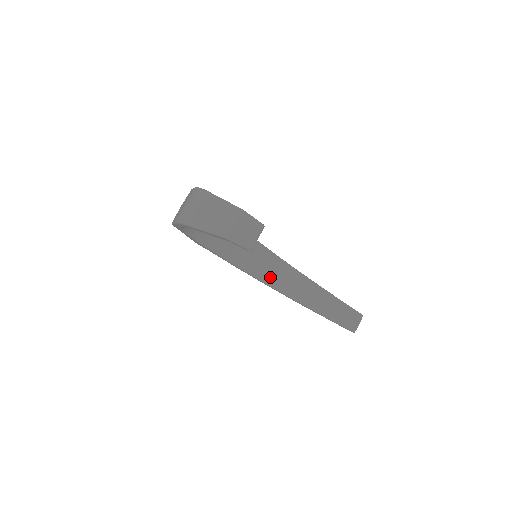
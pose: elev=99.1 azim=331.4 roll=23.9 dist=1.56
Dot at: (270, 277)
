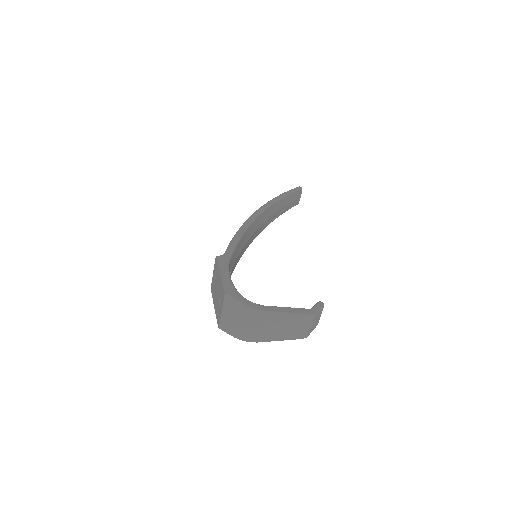
Dot at: (251, 240)
